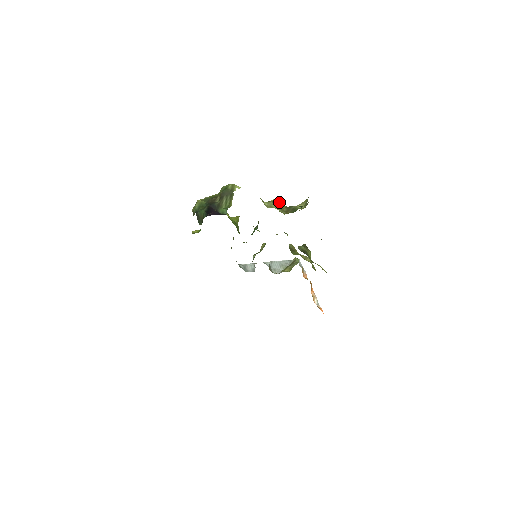
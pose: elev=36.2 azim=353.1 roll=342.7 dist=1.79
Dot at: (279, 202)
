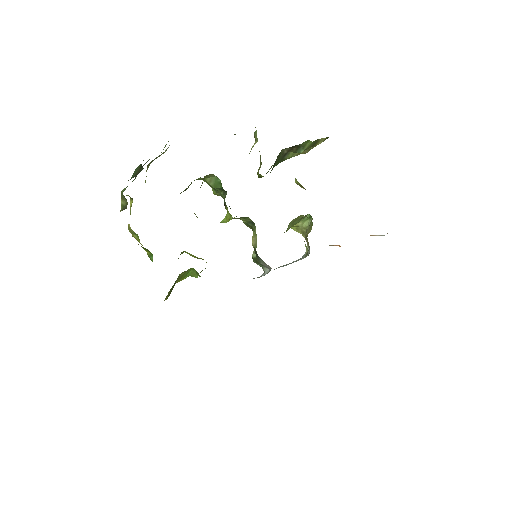
Dot at: occluded
